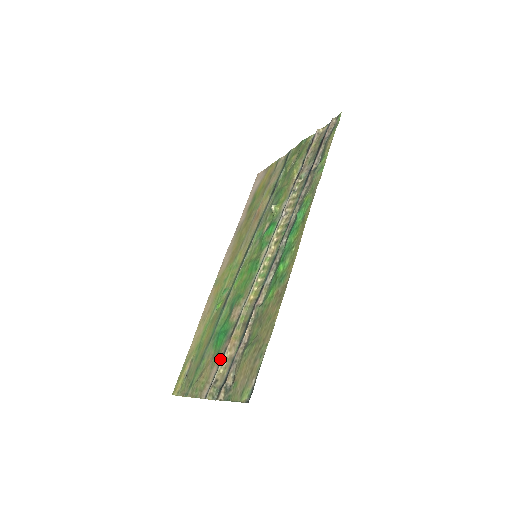
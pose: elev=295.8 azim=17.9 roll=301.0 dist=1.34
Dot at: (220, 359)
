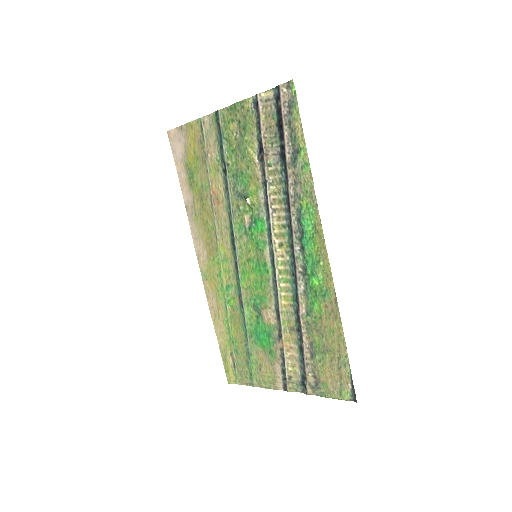
Dot at: (281, 359)
